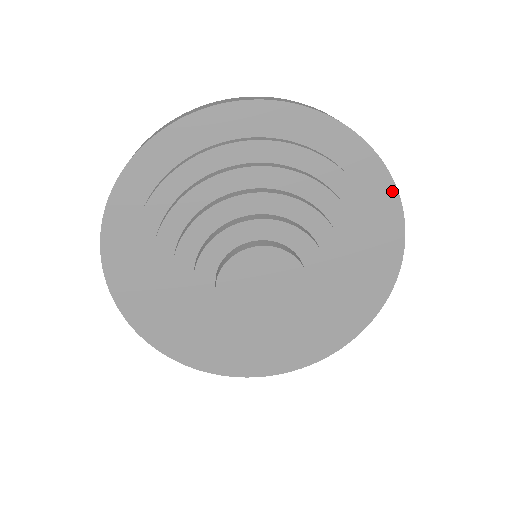
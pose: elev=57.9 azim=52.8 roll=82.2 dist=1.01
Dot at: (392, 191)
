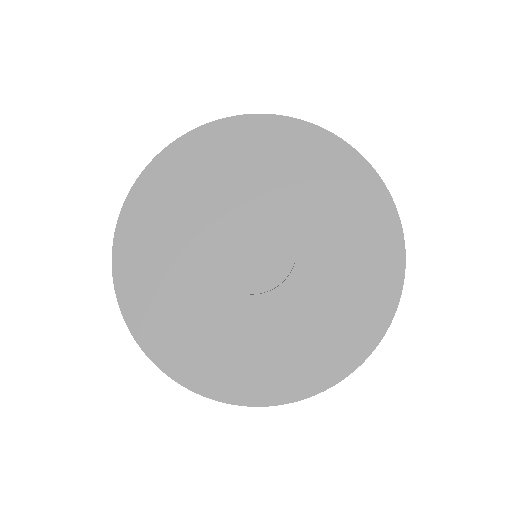
Dot at: (378, 183)
